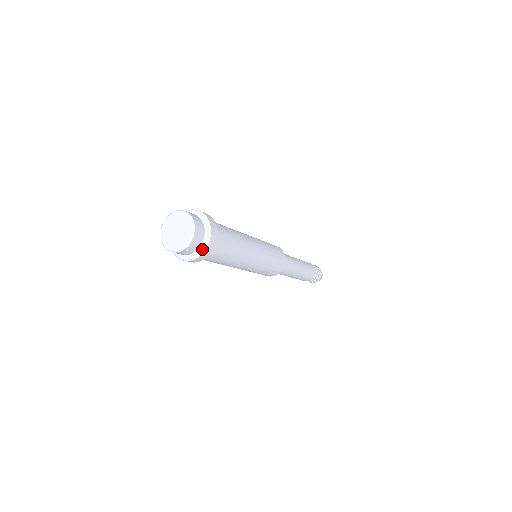
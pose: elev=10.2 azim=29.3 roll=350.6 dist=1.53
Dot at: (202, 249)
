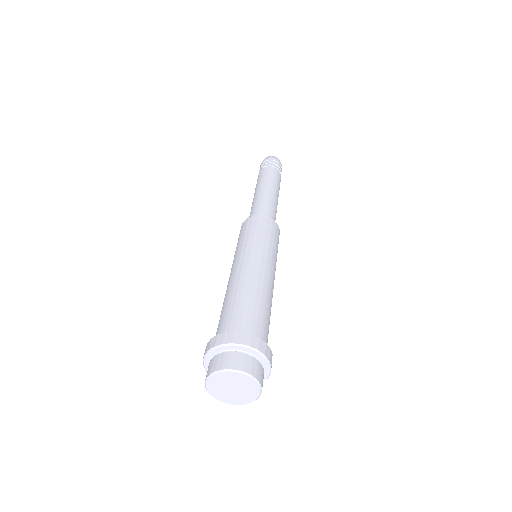
Dot at: (266, 376)
